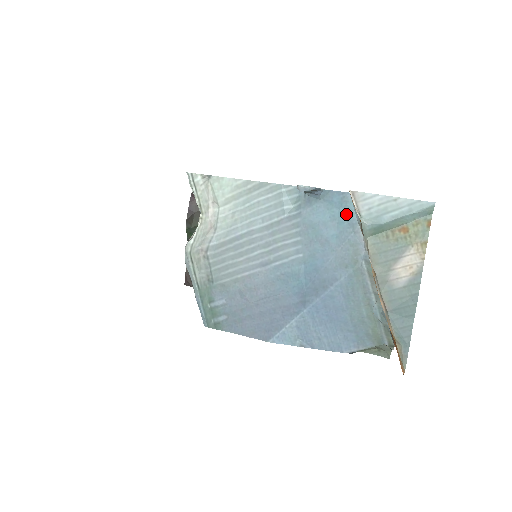
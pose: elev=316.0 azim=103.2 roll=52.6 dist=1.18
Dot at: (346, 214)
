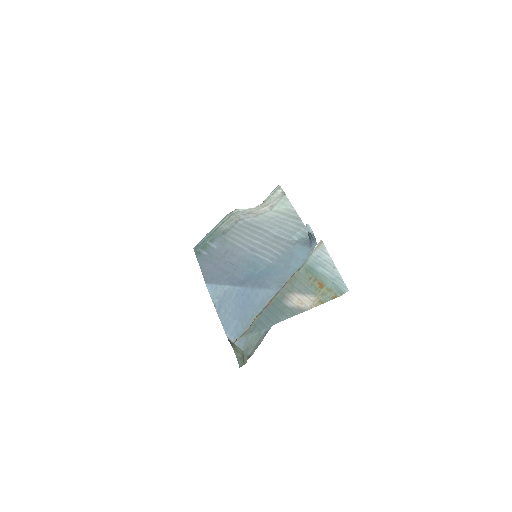
Dot at: occluded
